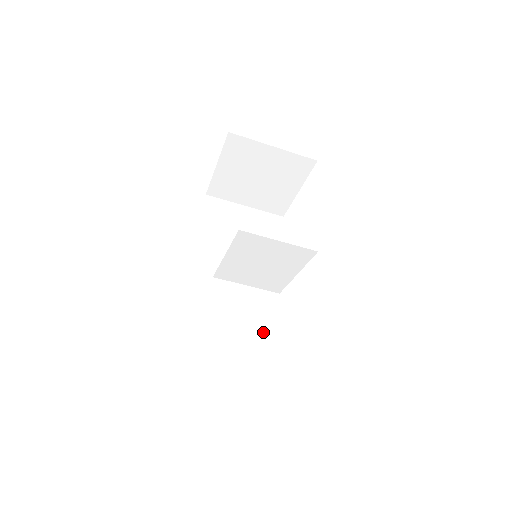
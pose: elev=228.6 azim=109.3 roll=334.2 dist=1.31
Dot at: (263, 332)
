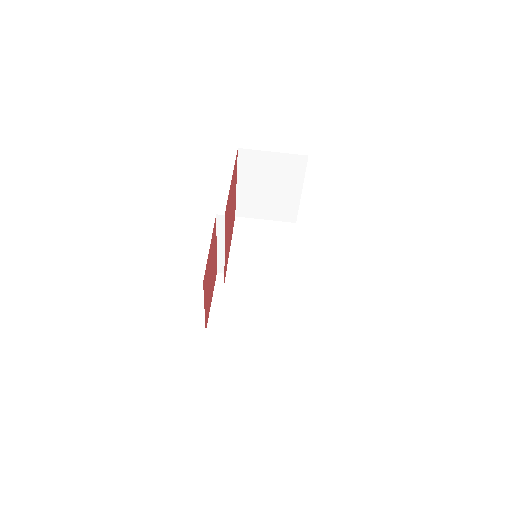
Dot at: occluded
